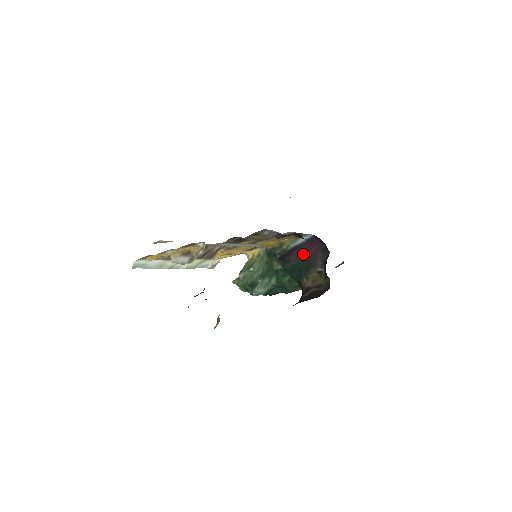
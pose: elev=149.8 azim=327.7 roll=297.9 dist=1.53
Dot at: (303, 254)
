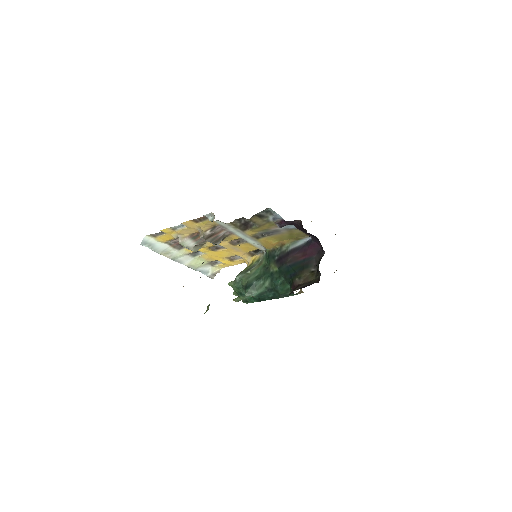
Dot at: (300, 256)
